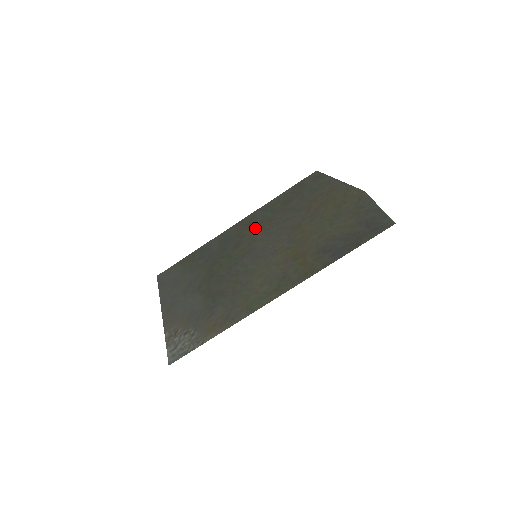
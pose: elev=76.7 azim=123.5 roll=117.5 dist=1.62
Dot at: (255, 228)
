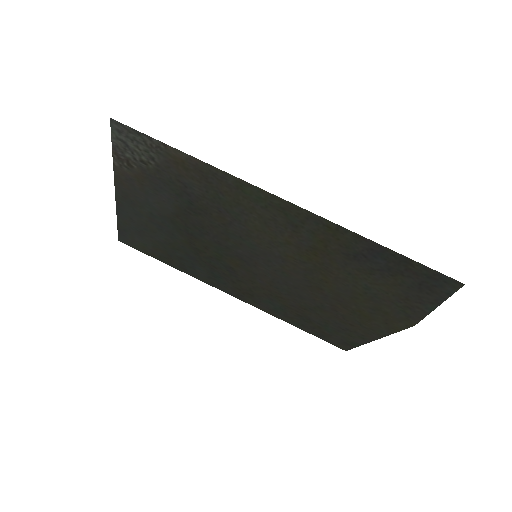
Dot at: (258, 289)
